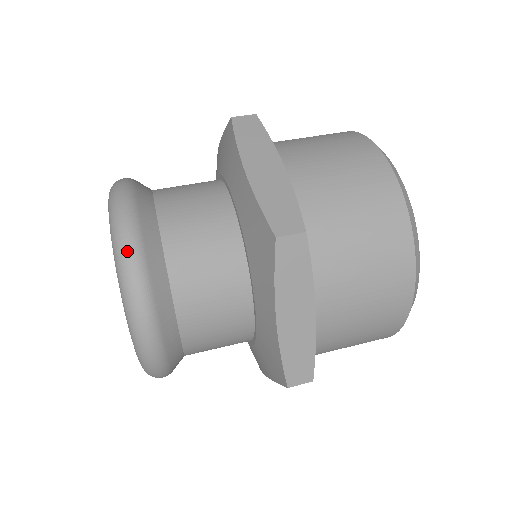
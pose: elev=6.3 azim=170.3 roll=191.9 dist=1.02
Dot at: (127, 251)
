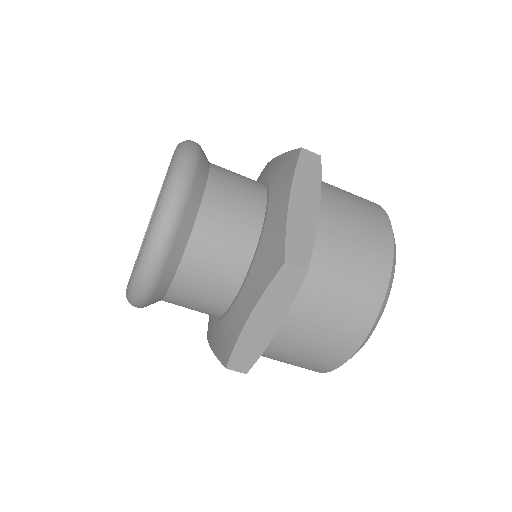
Dot at: (171, 206)
